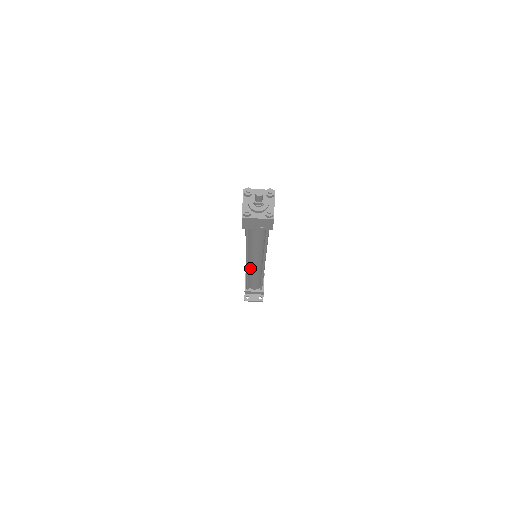
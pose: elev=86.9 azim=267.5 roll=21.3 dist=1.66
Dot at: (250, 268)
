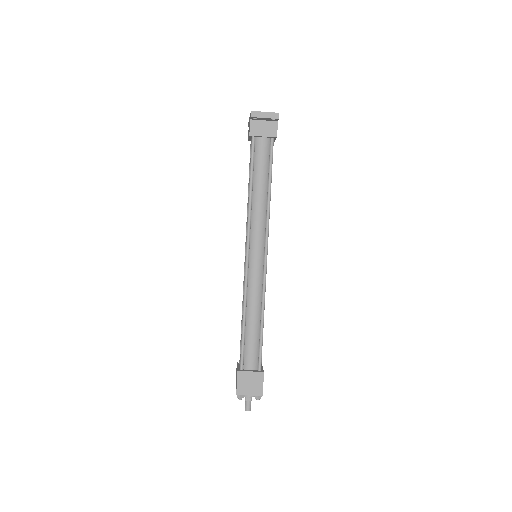
Dot at: occluded
